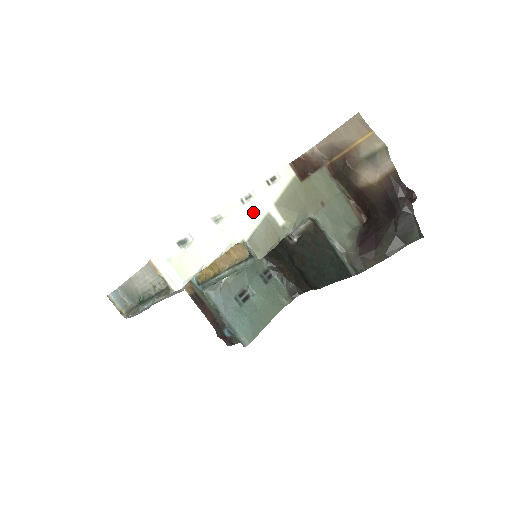
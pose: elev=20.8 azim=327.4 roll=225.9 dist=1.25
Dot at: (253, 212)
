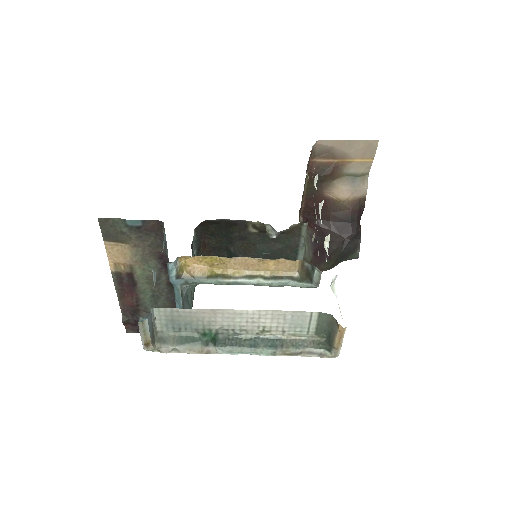
Dot at: occluded
